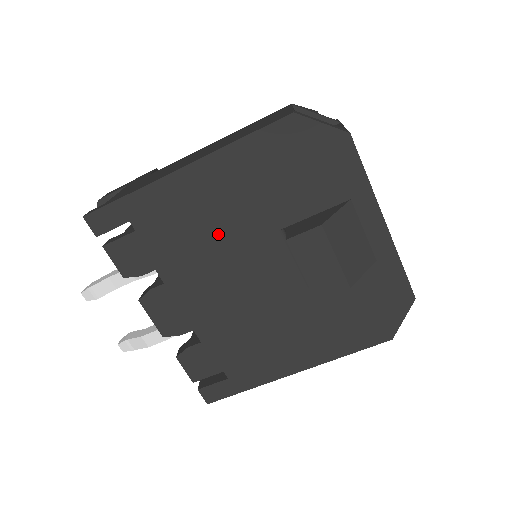
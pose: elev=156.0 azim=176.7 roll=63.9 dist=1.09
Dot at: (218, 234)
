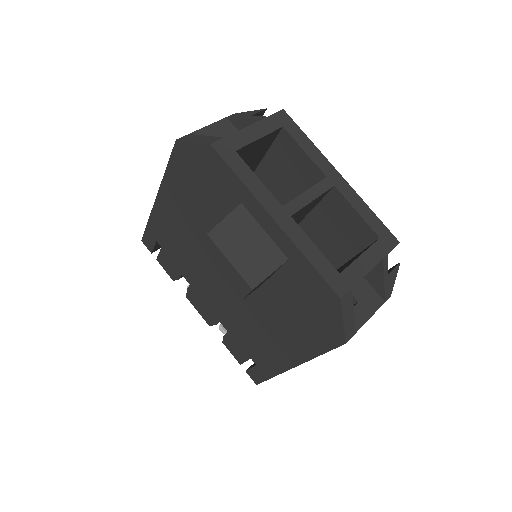
Dot at: (193, 245)
